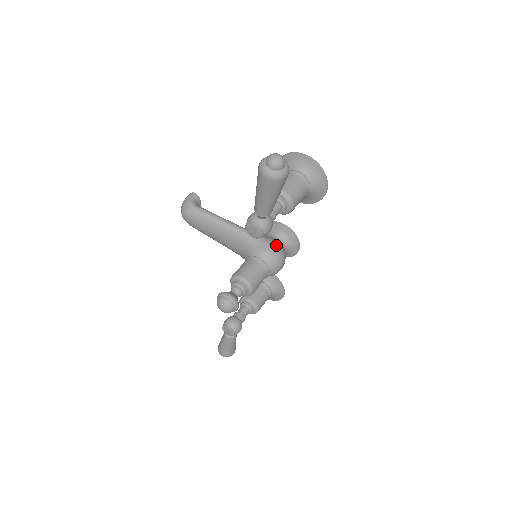
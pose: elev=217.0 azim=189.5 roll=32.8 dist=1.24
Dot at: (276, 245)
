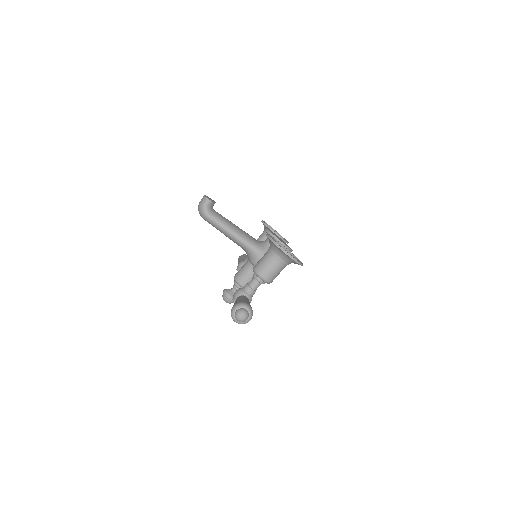
Dot at: occluded
